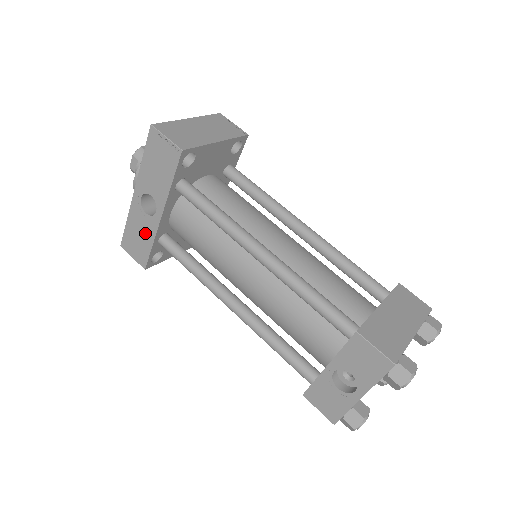
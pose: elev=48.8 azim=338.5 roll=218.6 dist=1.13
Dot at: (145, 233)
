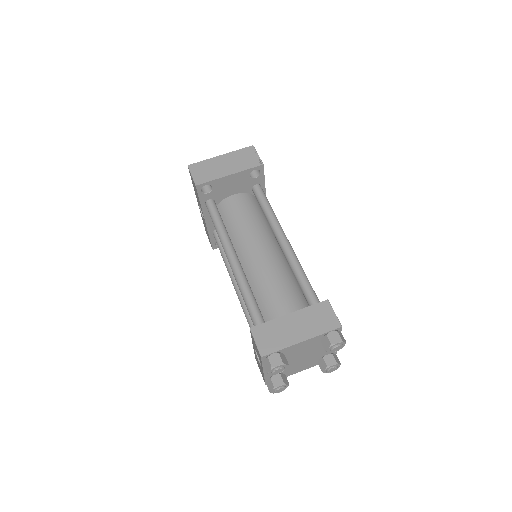
Dot at: (206, 228)
